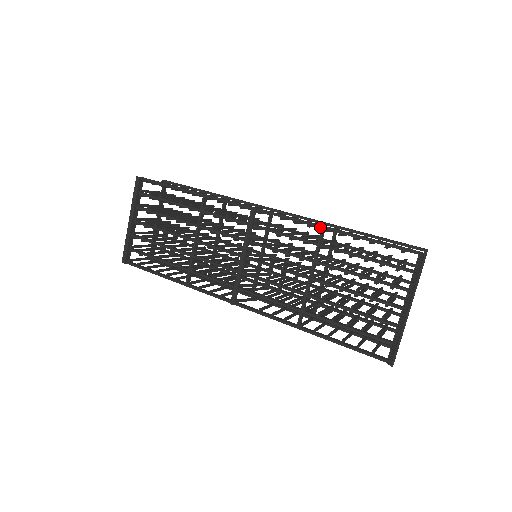
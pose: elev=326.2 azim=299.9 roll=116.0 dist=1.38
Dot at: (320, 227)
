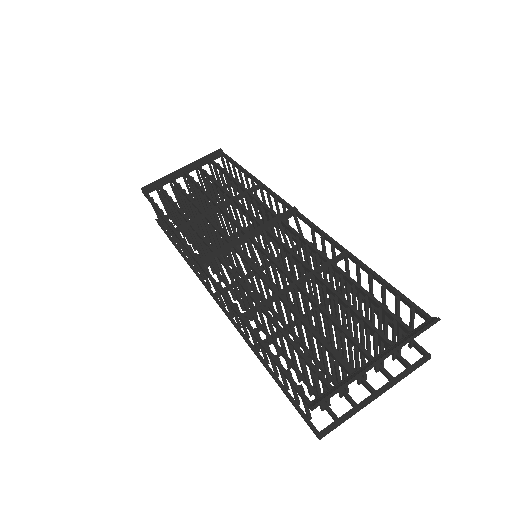
Dot at: (344, 249)
